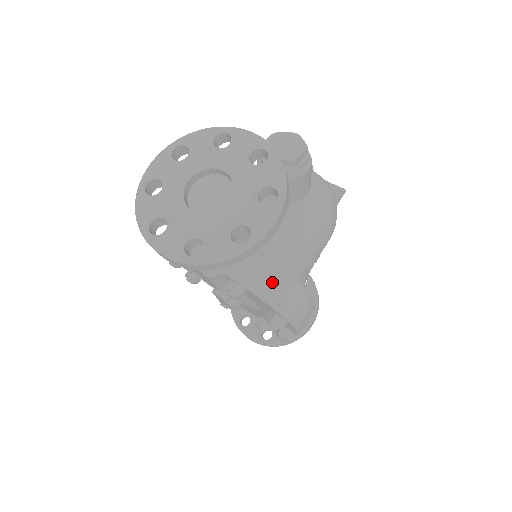
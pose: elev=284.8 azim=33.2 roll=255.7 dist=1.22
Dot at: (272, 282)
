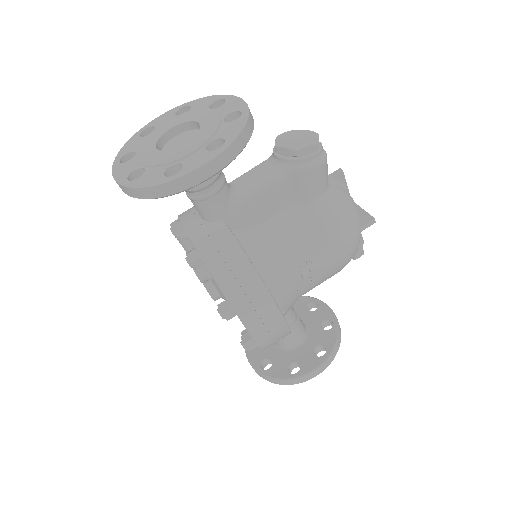
Dot at: (229, 261)
